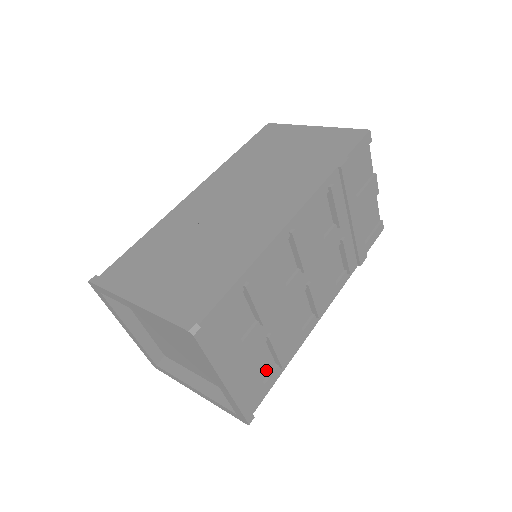
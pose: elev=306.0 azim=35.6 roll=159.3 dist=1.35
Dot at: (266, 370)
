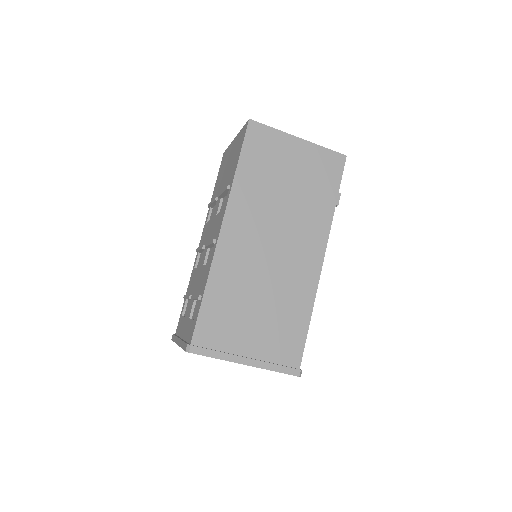
Dot at: occluded
